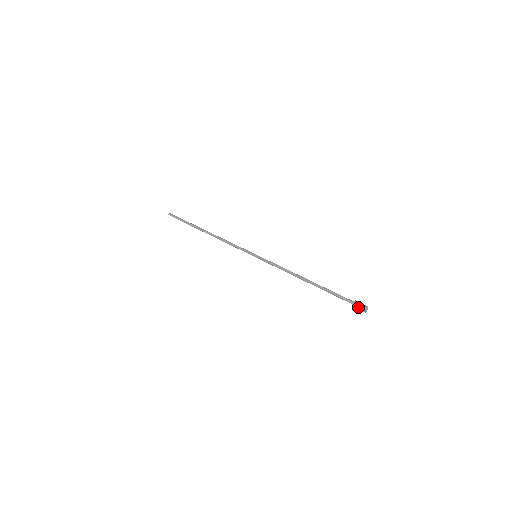
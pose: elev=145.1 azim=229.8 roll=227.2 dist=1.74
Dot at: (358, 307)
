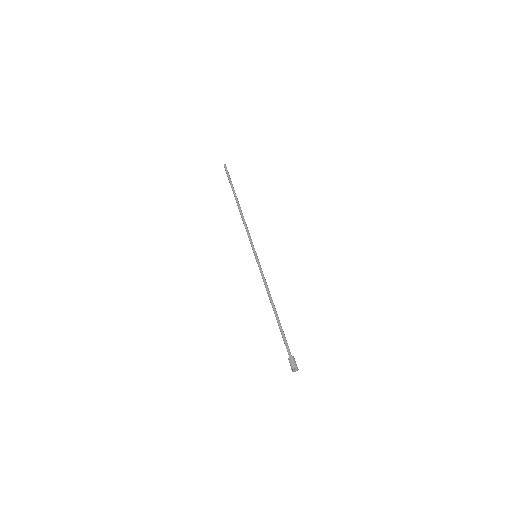
Dot at: (290, 364)
